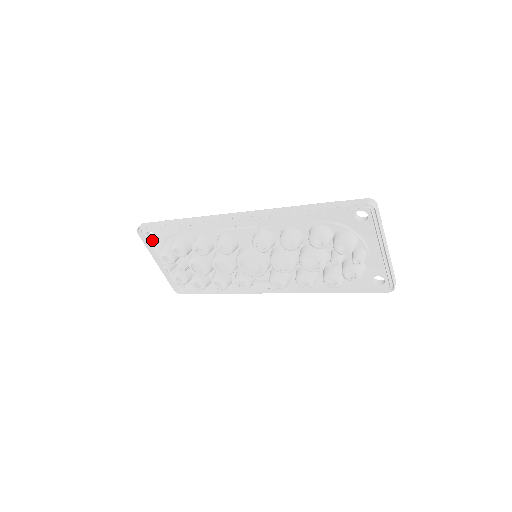
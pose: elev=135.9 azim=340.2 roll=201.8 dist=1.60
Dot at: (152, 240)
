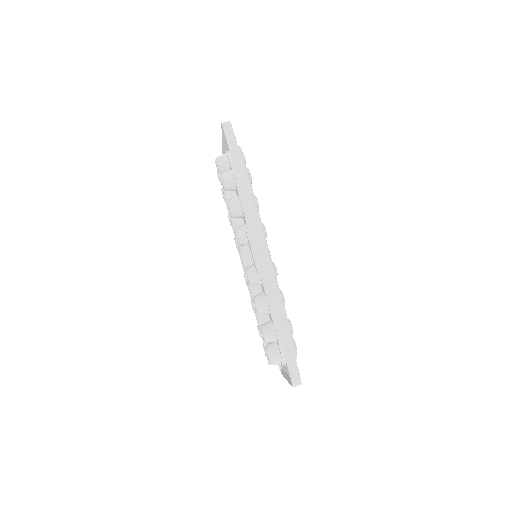
Dot at: occluded
